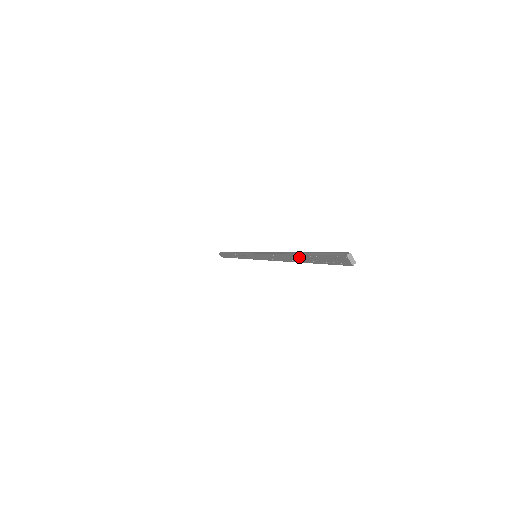
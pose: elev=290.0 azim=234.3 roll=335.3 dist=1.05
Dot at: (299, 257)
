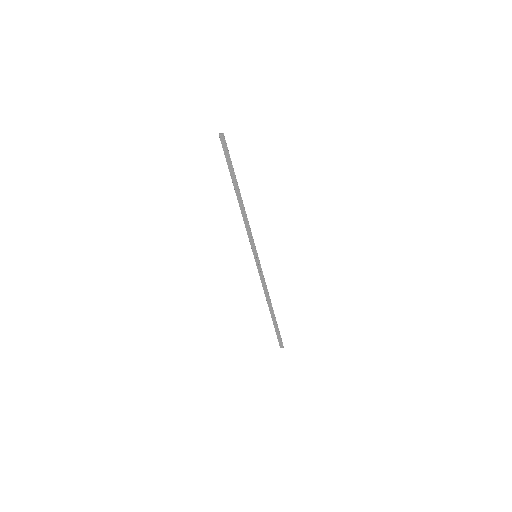
Dot at: (234, 184)
